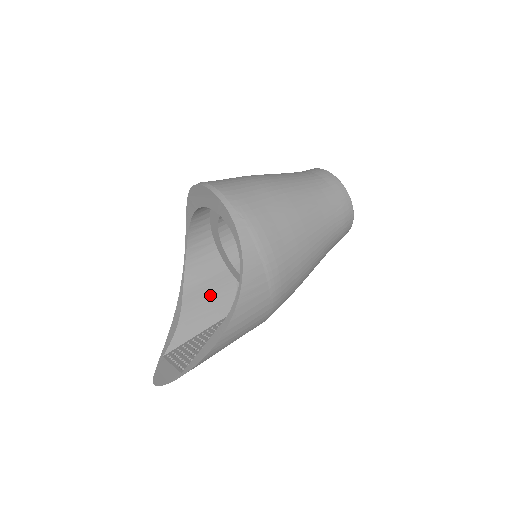
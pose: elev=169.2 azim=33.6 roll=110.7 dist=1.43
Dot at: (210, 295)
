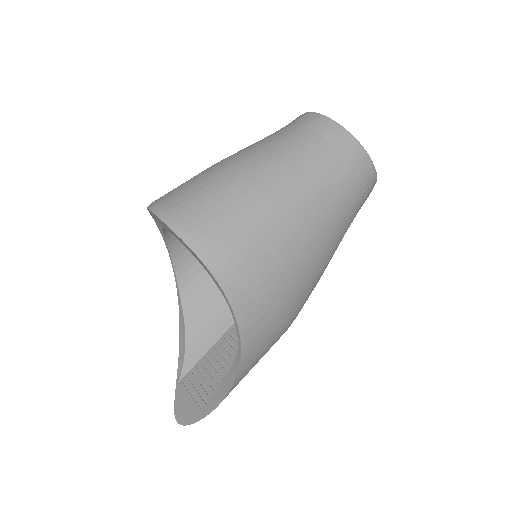
Dot at: (214, 299)
